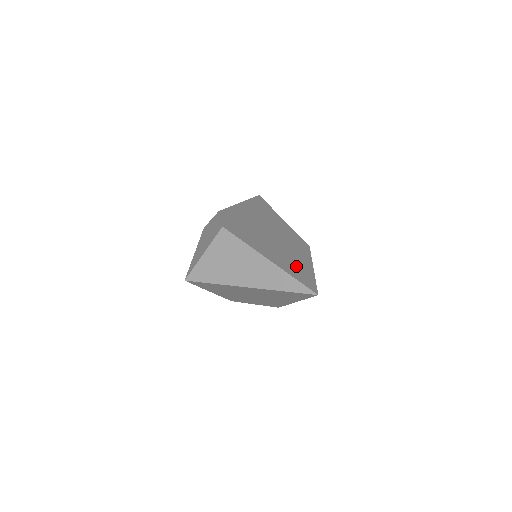
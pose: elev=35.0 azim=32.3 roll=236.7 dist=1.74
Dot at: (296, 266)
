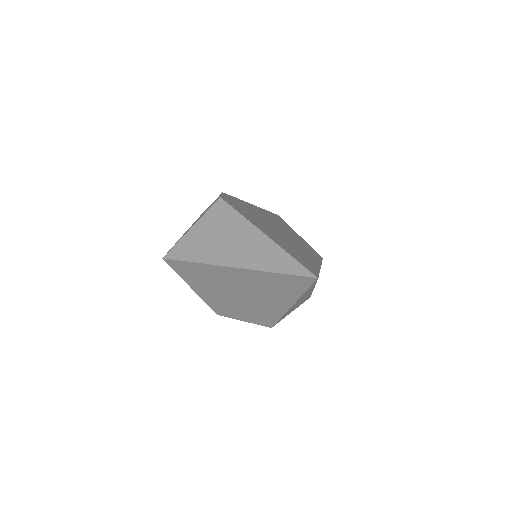
Dot at: (298, 254)
